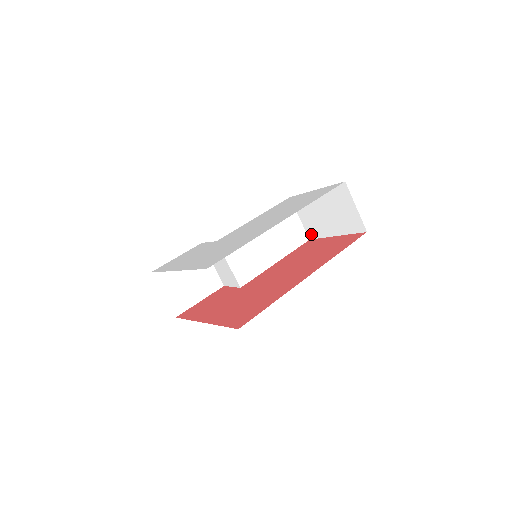
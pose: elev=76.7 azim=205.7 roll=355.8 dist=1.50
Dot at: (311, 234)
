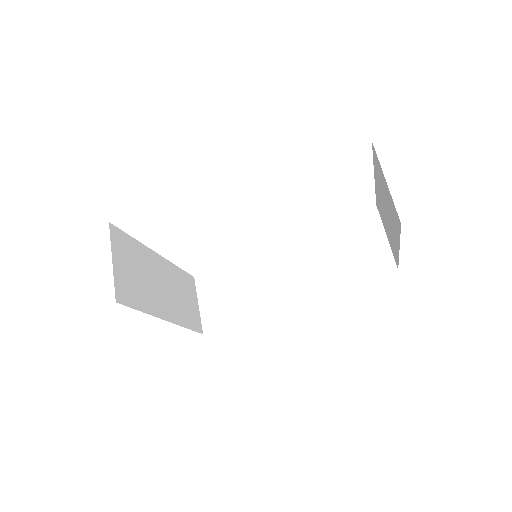
Dot at: (395, 259)
